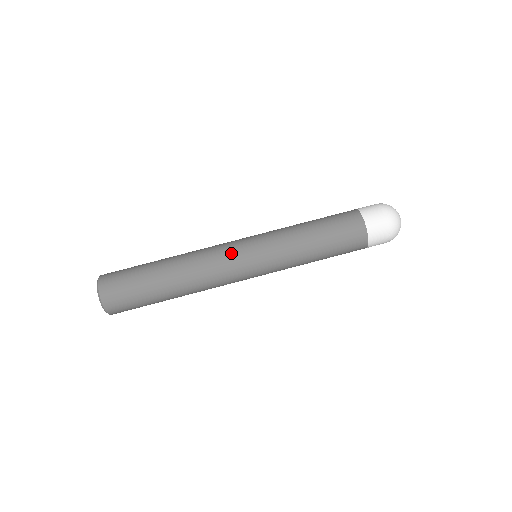
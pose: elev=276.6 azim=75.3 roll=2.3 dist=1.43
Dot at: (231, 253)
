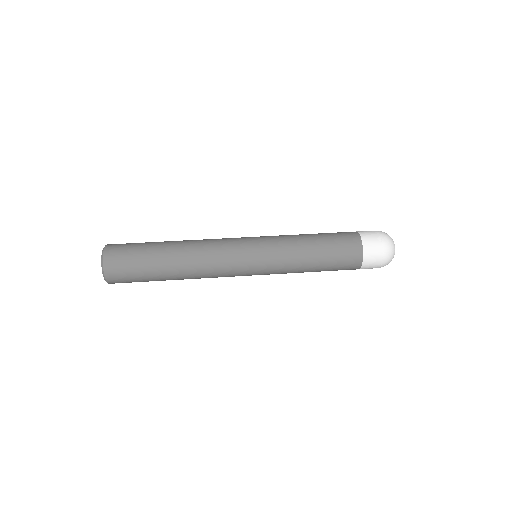
Dot at: occluded
